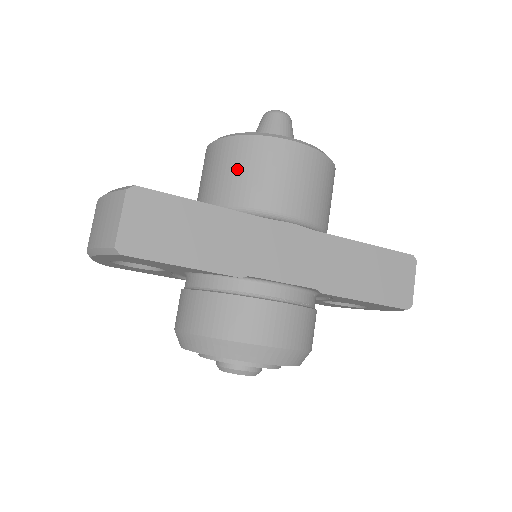
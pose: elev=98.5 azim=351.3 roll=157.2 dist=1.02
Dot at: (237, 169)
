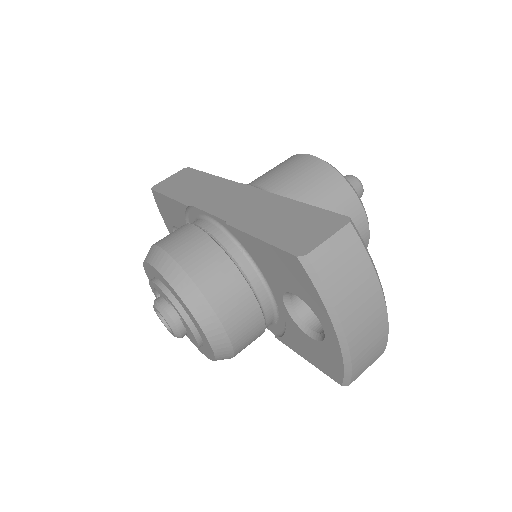
Dot at: occluded
